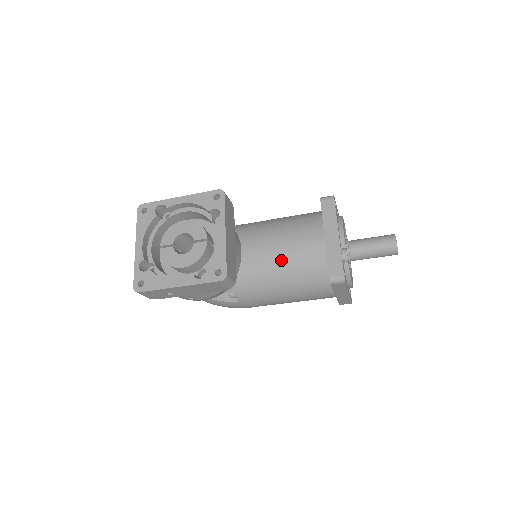
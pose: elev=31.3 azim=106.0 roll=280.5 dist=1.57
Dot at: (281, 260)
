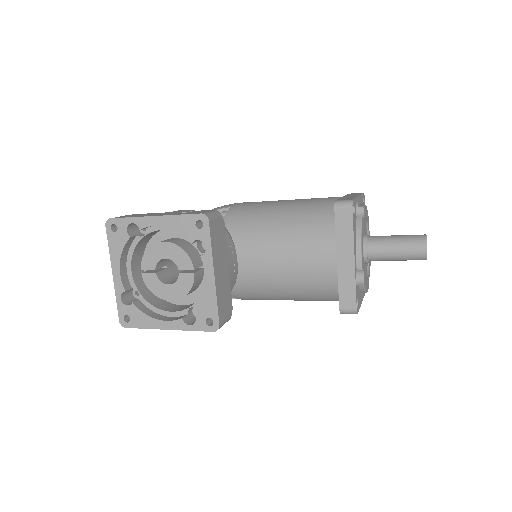
Dot at: (284, 278)
